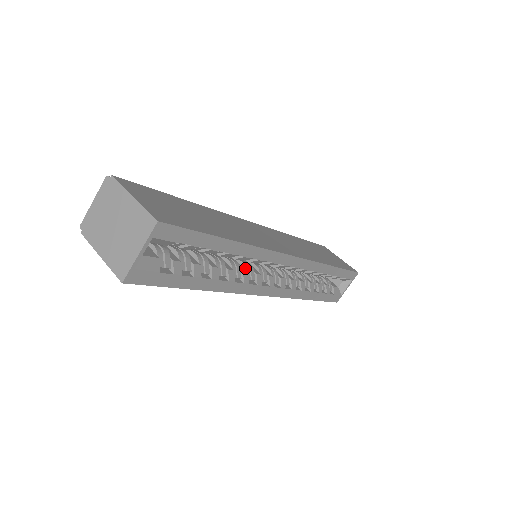
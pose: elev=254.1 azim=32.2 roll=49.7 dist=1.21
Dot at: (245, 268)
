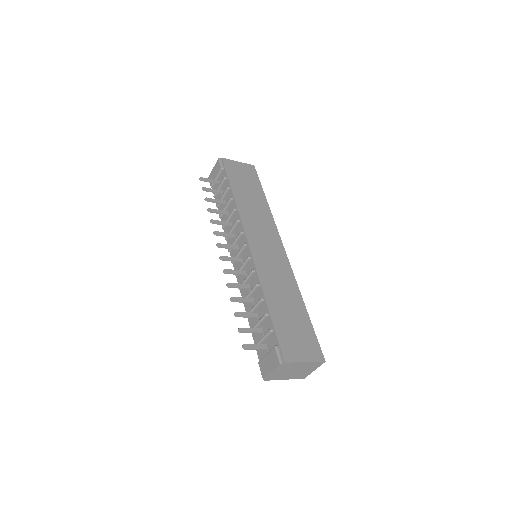
Dot at: occluded
